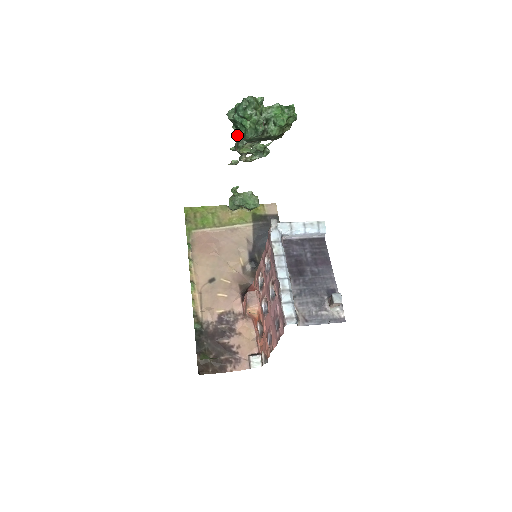
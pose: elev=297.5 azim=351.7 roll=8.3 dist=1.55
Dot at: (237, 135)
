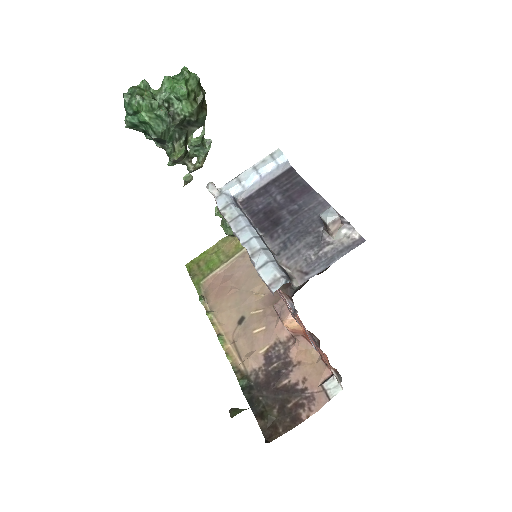
Dot at: (157, 143)
